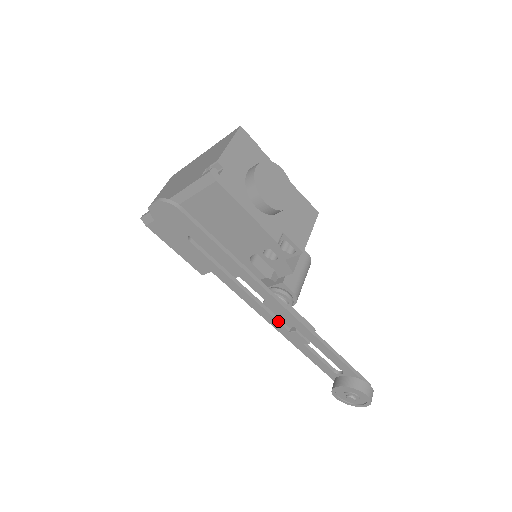
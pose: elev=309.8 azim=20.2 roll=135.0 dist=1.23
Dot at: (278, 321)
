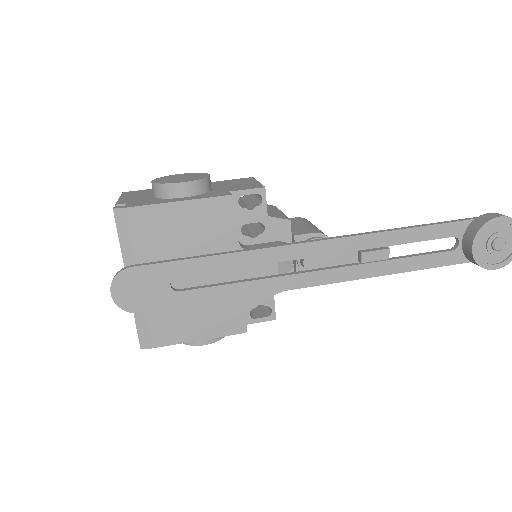
Dot at: (339, 267)
